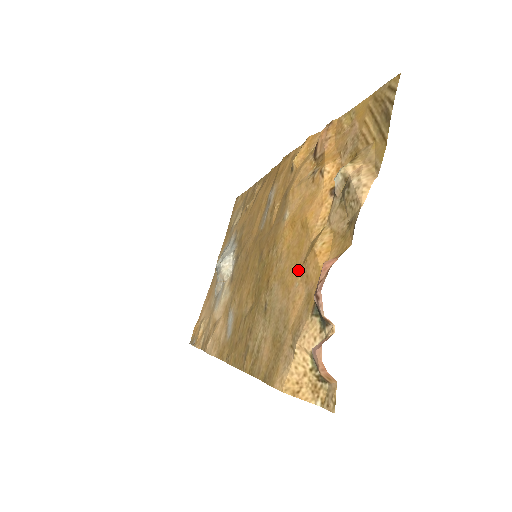
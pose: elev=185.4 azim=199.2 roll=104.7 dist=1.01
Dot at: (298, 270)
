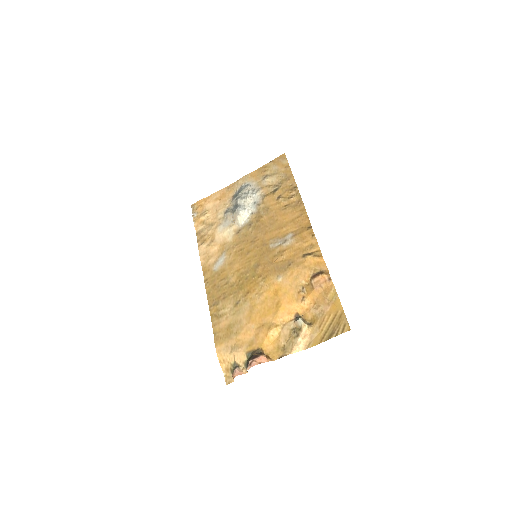
Dot at: (259, 322)
